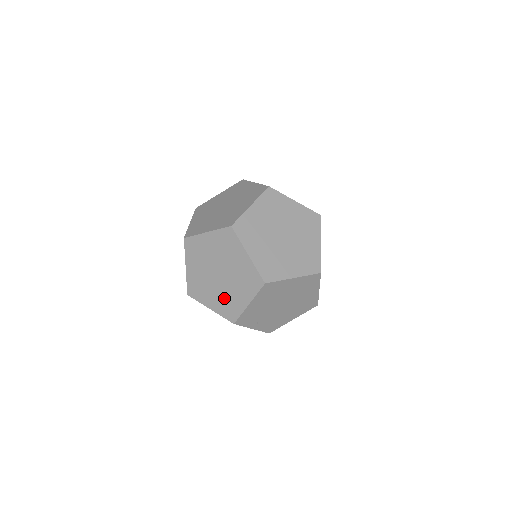
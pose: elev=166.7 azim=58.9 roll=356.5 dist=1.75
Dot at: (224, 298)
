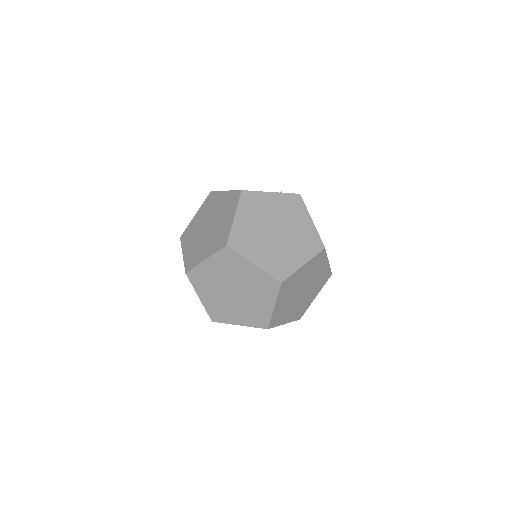
Dot at: occluded
